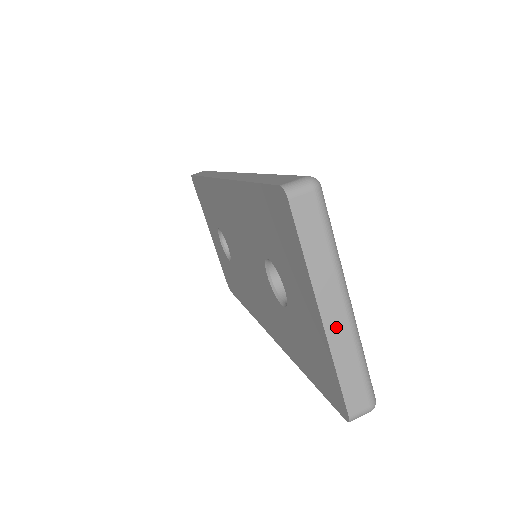
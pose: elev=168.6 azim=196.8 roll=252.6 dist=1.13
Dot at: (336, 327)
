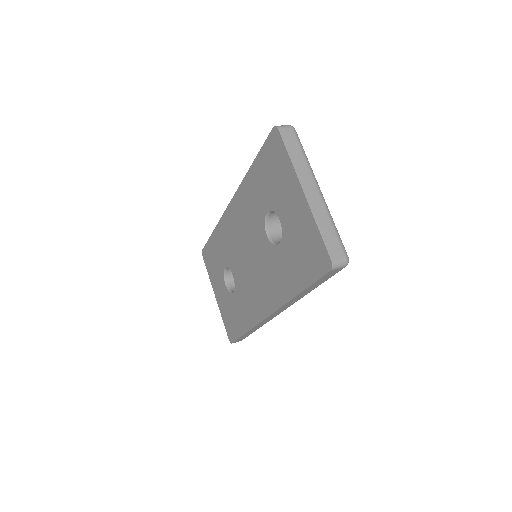
Dot at: (314, 200)
